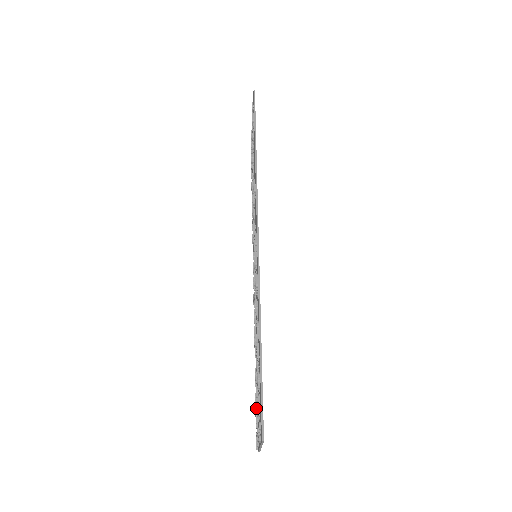
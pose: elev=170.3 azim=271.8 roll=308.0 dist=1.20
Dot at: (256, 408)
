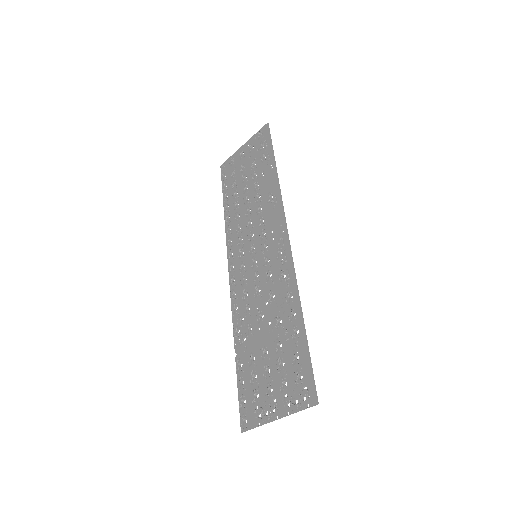
Dot at: (265, 386)
